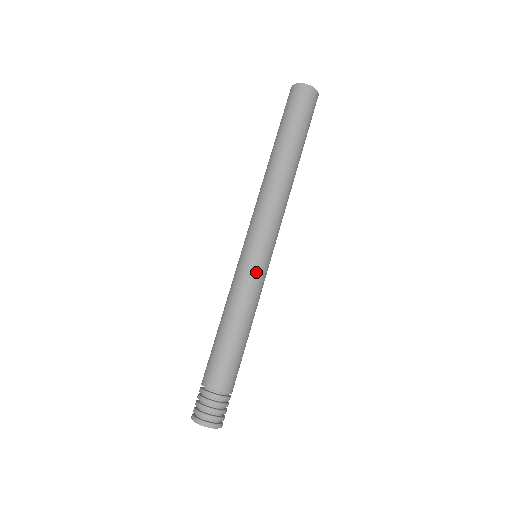
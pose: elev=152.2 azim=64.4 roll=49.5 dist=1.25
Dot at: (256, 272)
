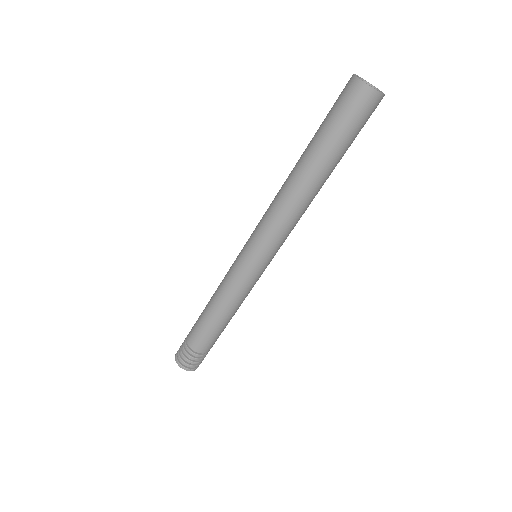
Dot at: (248, 278)
